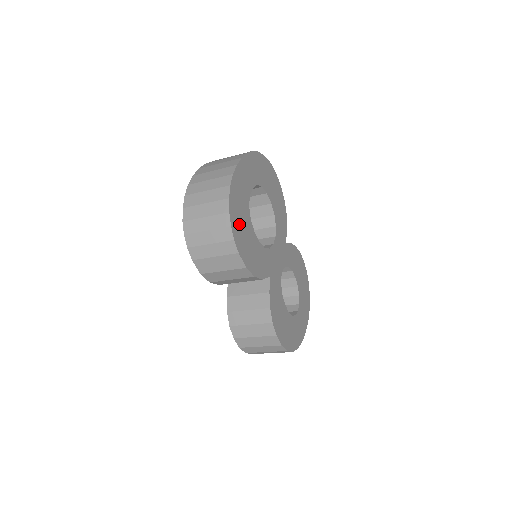
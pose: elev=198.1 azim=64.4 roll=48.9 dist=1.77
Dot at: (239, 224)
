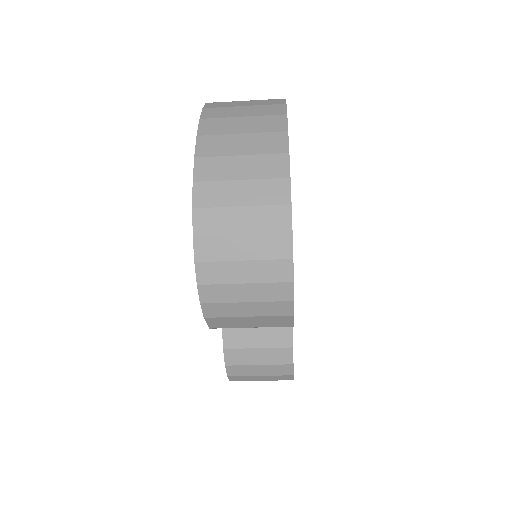
Dot at: occluded
